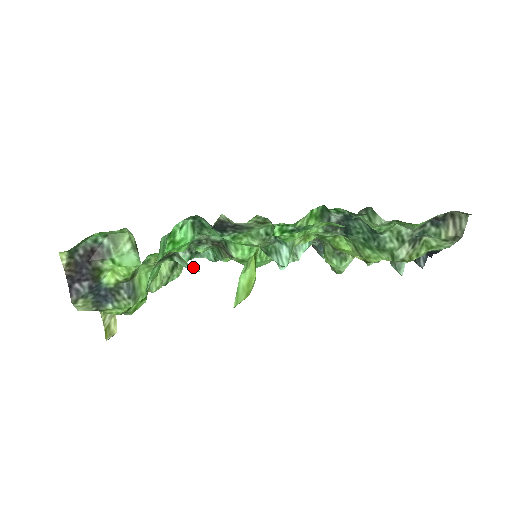
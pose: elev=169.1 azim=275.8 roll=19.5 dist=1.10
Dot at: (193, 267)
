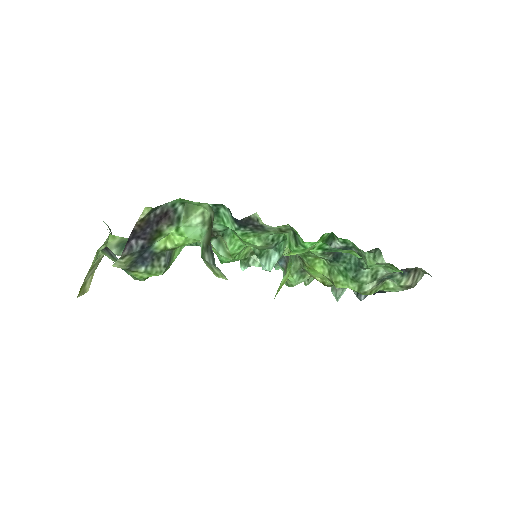
Dot at: (229, 254)
